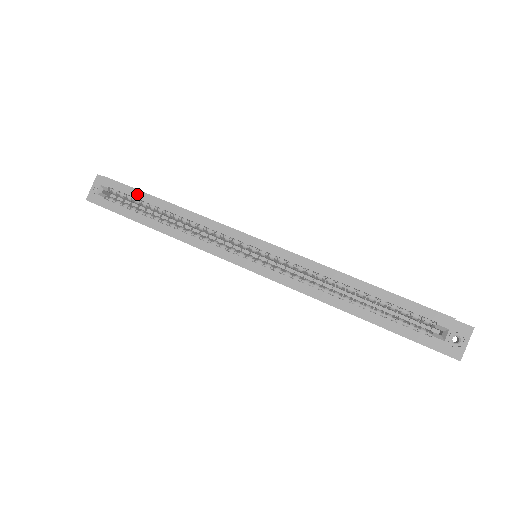
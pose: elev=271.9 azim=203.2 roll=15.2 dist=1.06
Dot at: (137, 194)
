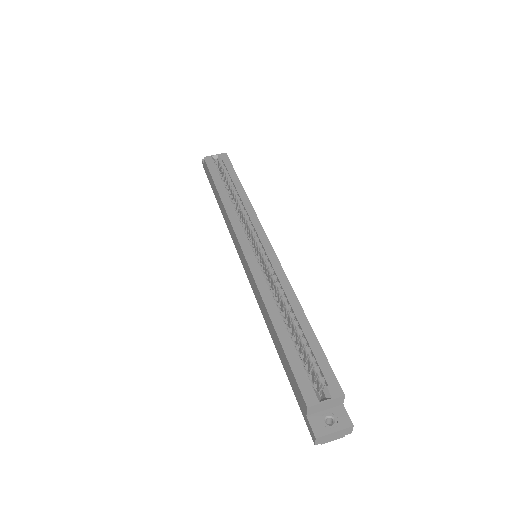
Dot at: (232, 172)
